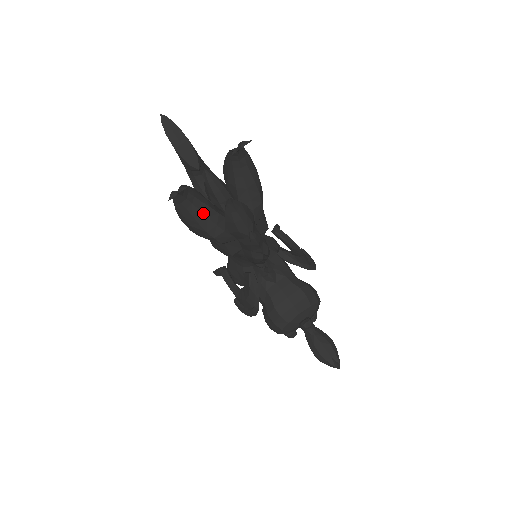
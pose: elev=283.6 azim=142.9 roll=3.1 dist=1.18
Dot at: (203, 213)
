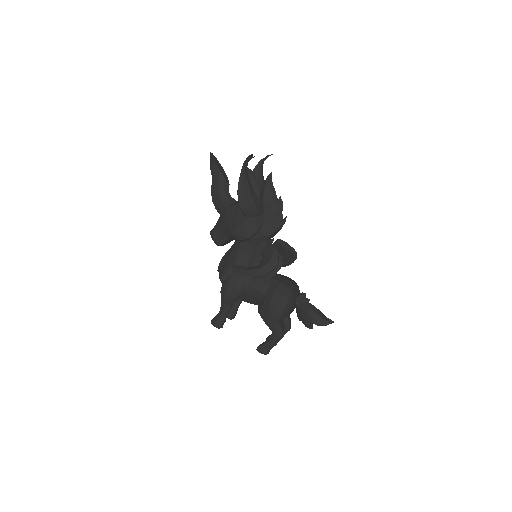
Dot at: (252, 186)
